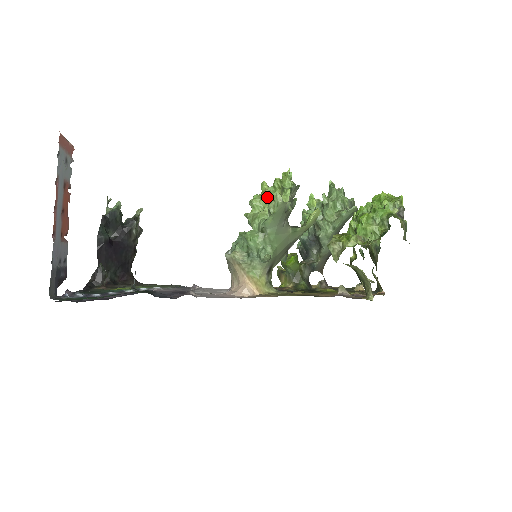
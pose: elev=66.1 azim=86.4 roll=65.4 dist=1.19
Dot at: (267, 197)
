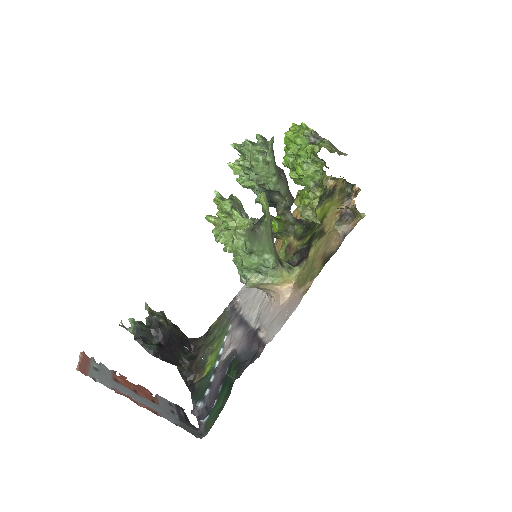
Dot at: occluded
